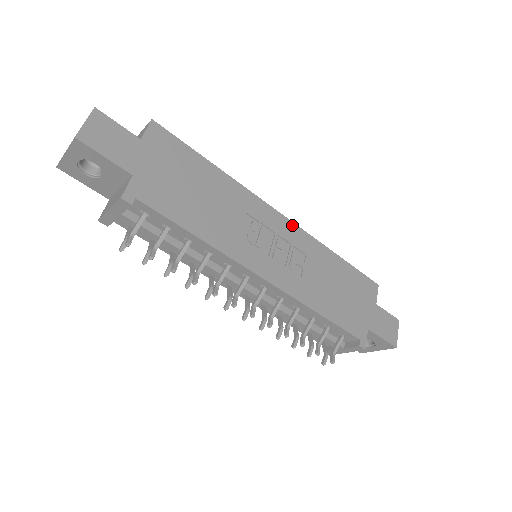
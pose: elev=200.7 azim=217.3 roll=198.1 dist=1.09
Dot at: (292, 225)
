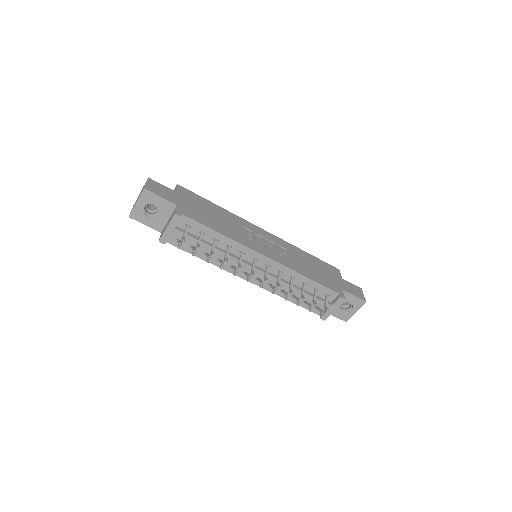
Dot at: (272, 235)
